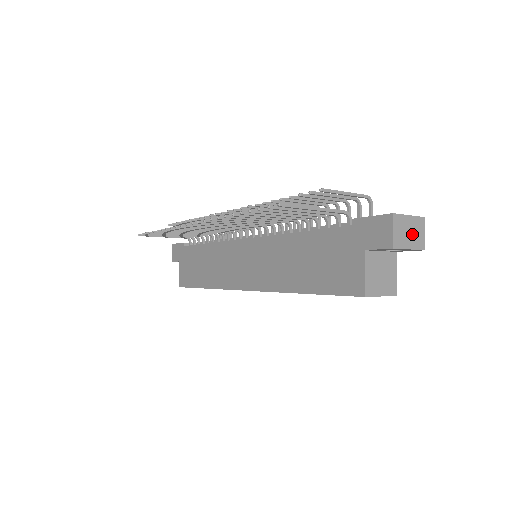
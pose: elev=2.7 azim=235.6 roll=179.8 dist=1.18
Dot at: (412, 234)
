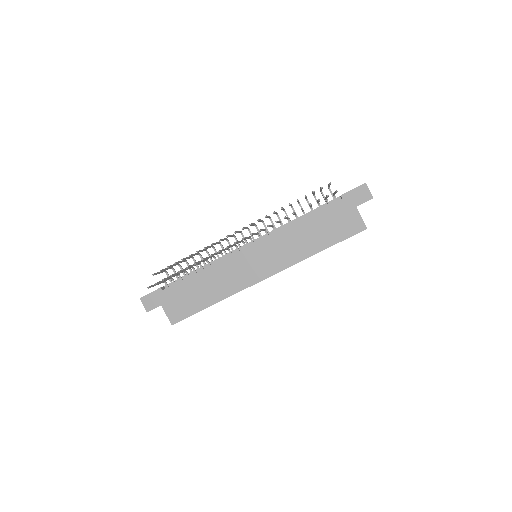
Dot at: occluded
